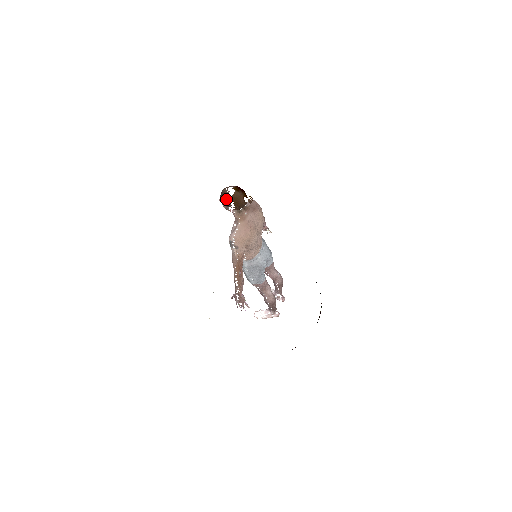
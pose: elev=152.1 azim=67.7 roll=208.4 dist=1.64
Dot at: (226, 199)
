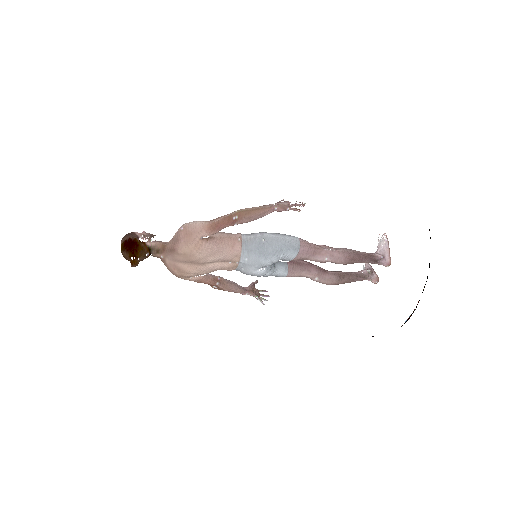
Dot at: occluded
